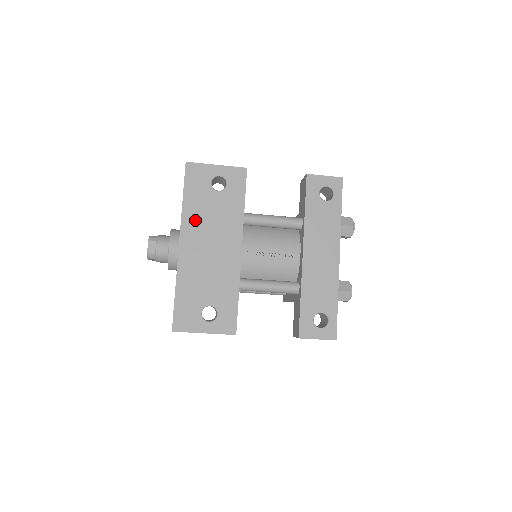
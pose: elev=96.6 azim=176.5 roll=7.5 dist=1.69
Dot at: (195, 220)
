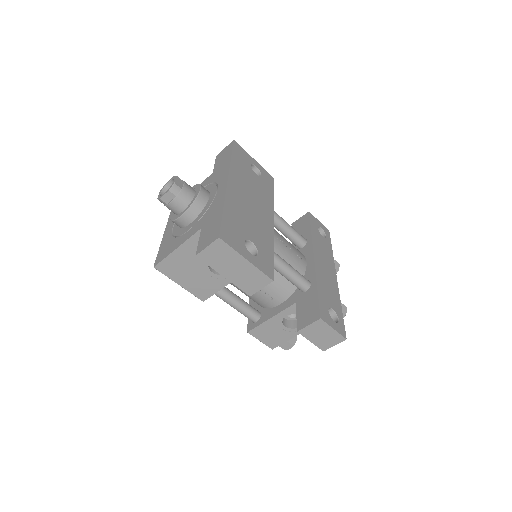
Dot at: (240, 176)
